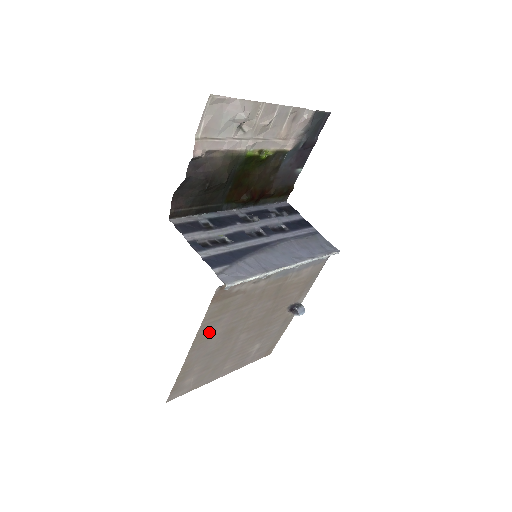
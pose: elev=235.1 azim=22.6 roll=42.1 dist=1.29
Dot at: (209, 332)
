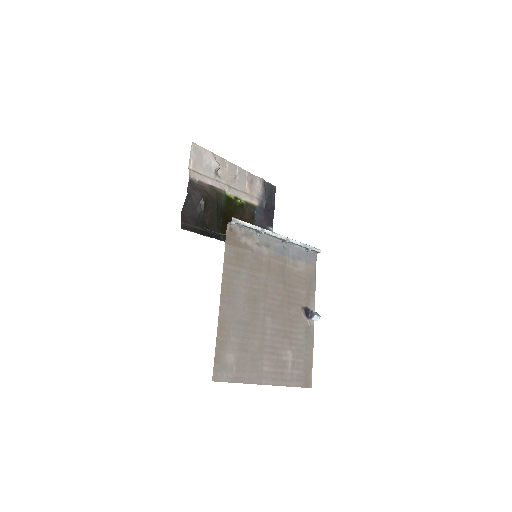
Dot at: (233, 285)
